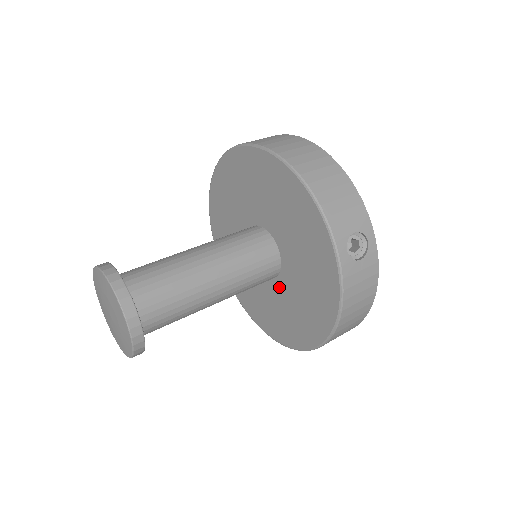
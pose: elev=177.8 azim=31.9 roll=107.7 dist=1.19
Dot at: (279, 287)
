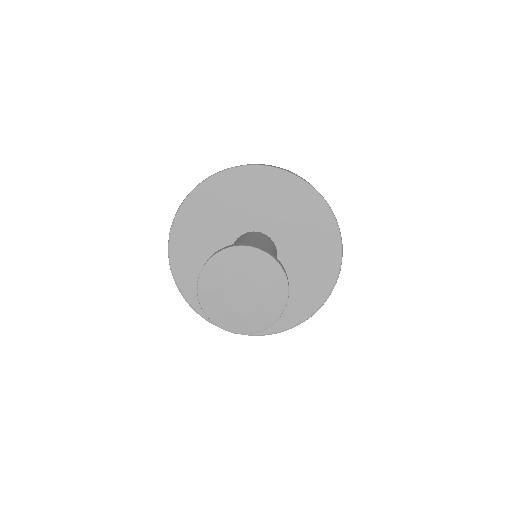
Dot at: occluded
